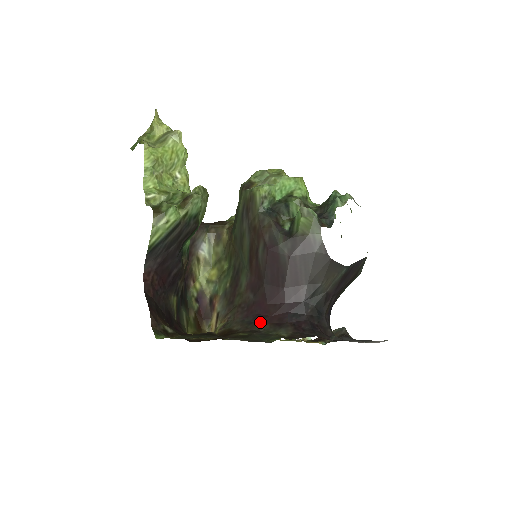
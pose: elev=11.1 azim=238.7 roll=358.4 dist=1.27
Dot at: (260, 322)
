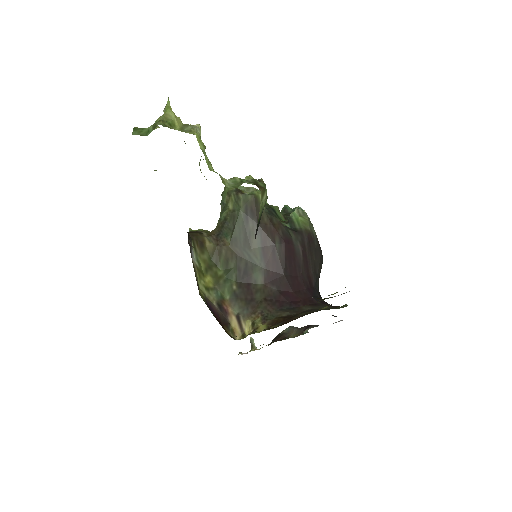
Dot at: (300, 306)
